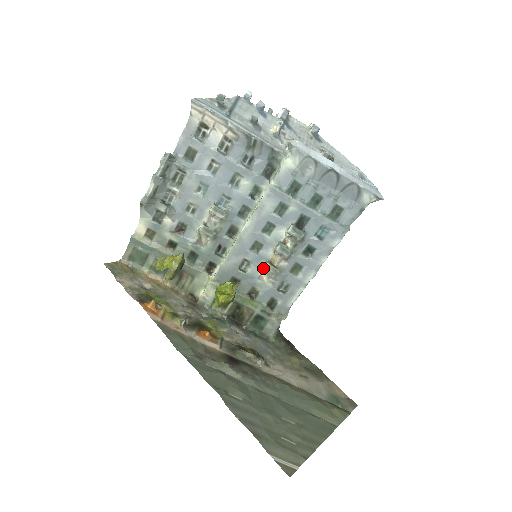
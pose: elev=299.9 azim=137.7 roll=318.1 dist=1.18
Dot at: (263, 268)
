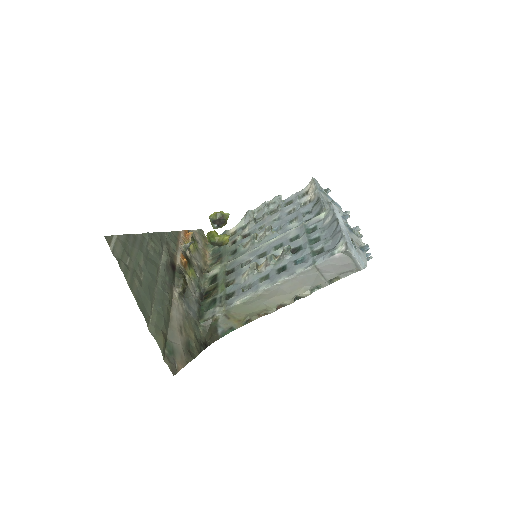
Dot at: (251, 264)
